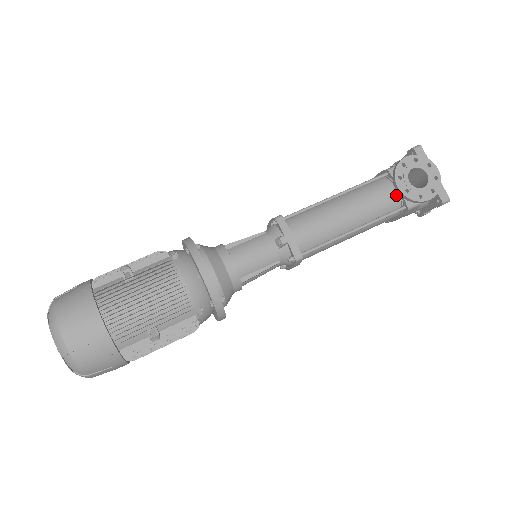
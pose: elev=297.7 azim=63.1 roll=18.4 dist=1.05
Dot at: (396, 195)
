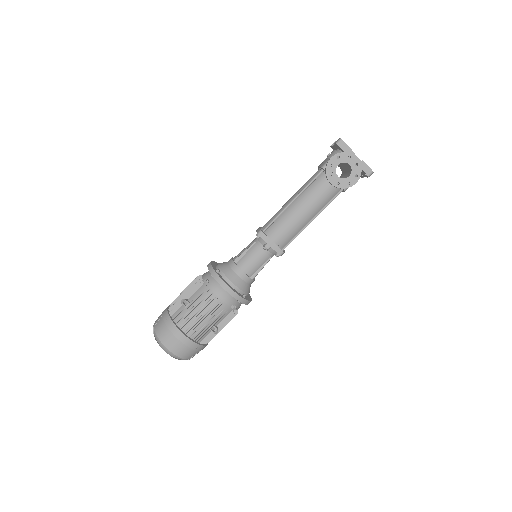
Dot at: occluded
